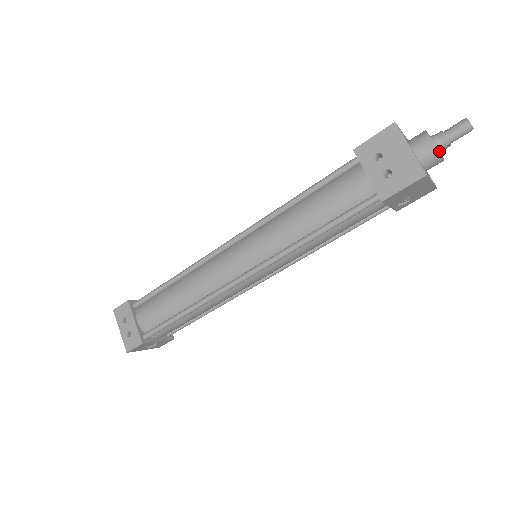
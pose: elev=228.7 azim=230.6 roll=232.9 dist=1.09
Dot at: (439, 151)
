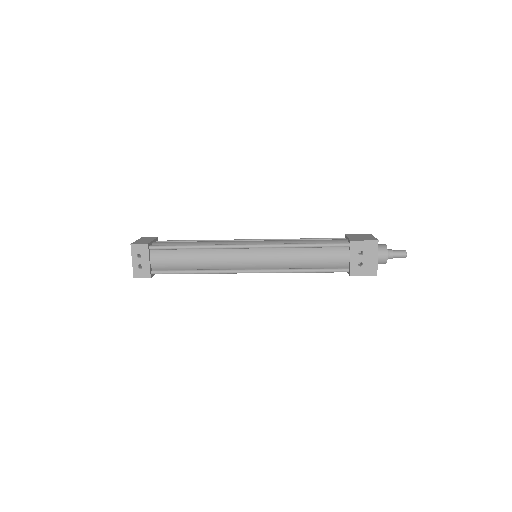
Dot at: occluded
